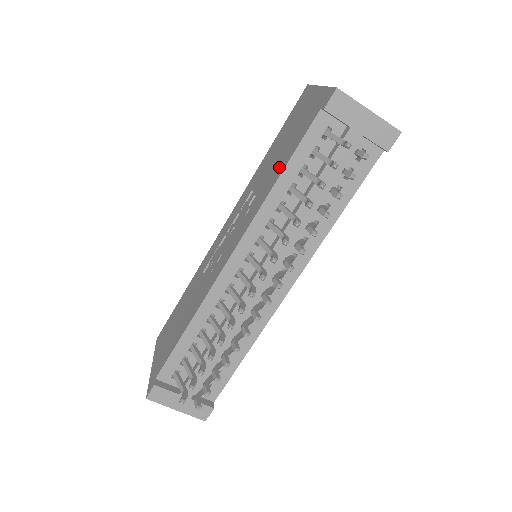
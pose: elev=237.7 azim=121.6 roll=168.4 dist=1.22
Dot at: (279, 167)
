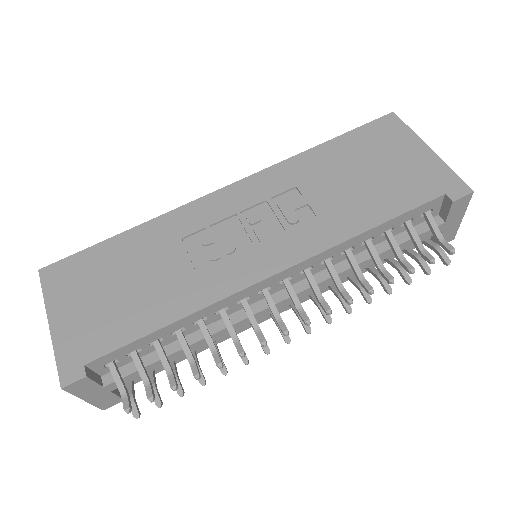
Dot at: (368, 210)
